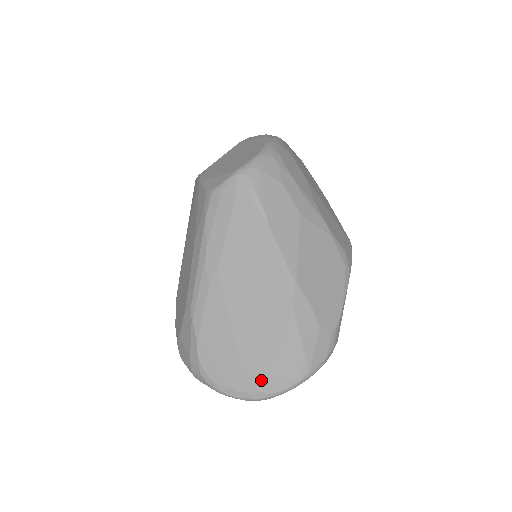
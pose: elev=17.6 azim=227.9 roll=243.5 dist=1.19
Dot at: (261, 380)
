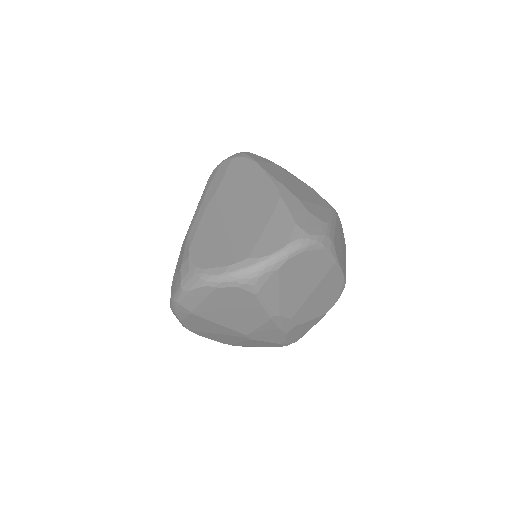
Dot at: (252, 248)
